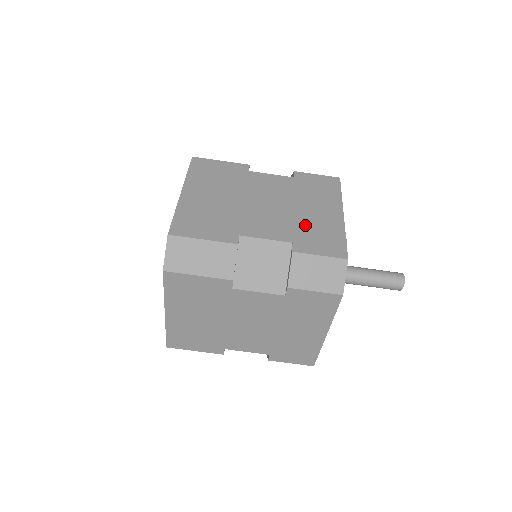
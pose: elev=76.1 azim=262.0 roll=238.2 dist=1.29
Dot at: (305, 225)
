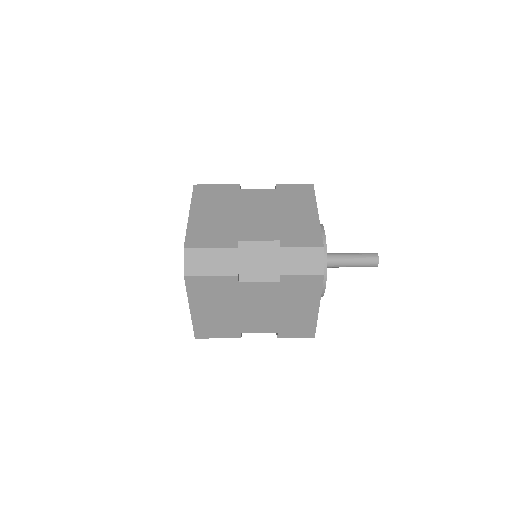
Dot at: (288, 225)
